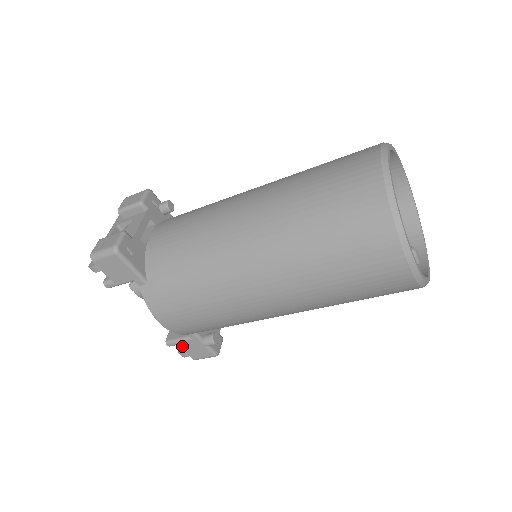
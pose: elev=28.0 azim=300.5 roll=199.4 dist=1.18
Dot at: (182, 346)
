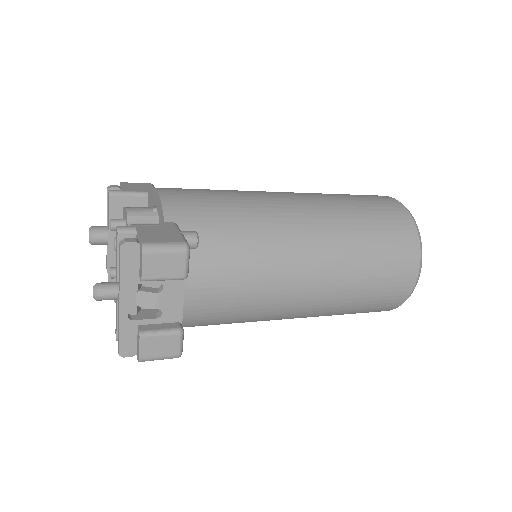
Dot at: occluded
